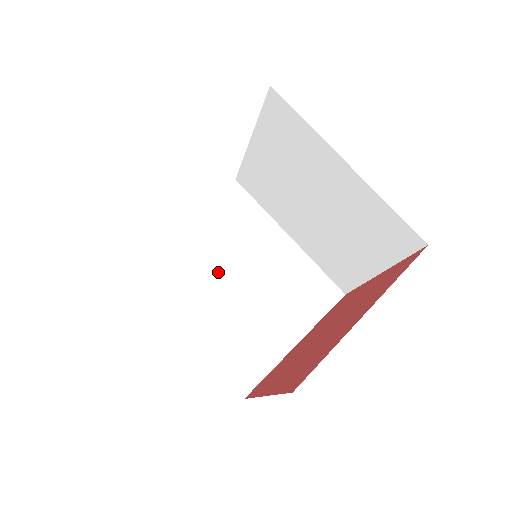
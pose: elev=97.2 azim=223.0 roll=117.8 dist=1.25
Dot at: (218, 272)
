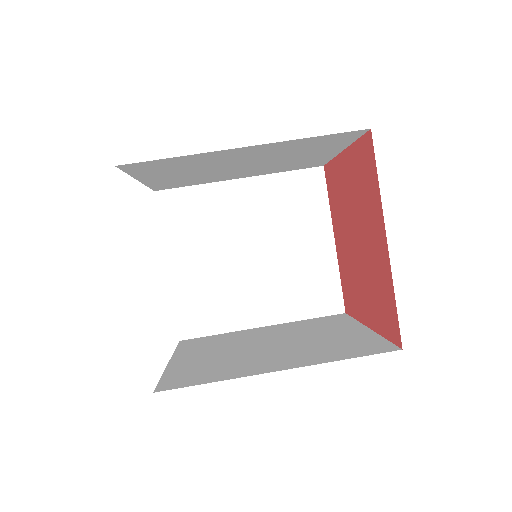
Dot at: (246, 352)
